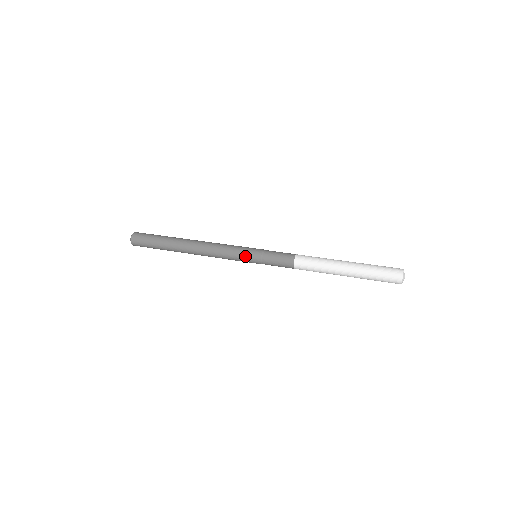
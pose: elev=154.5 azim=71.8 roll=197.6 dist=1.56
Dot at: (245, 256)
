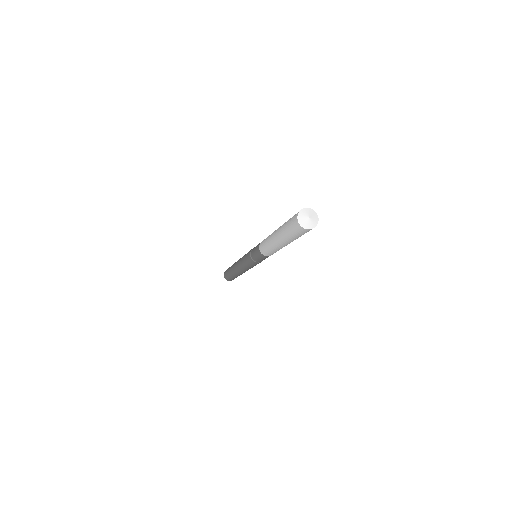
Dot at: (246, 259)
